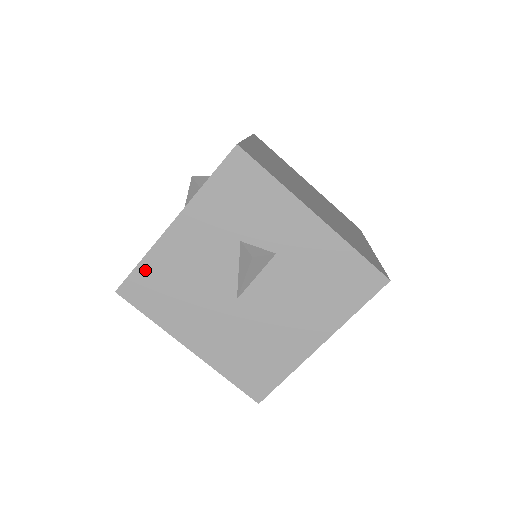
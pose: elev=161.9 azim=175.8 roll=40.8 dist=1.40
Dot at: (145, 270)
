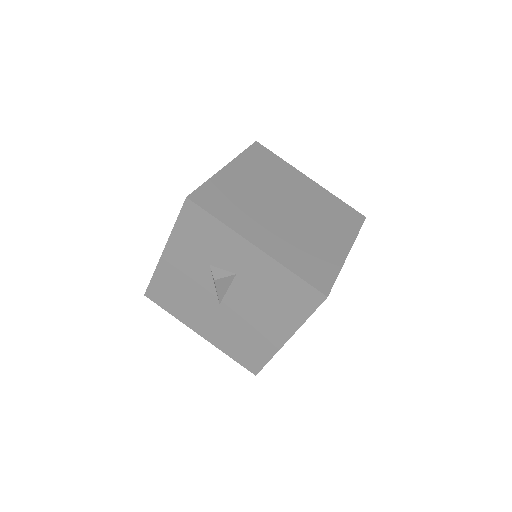
Dot at: (157, 282)
